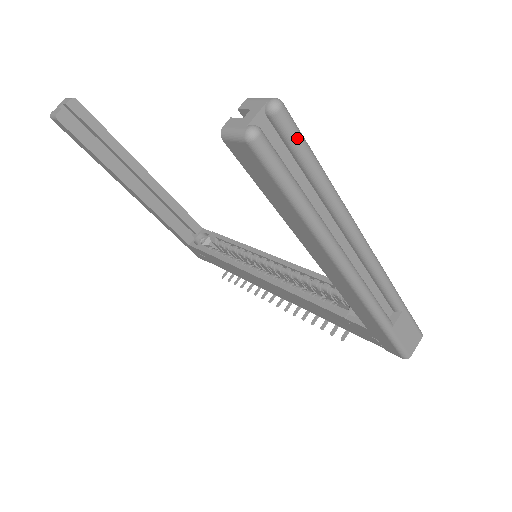
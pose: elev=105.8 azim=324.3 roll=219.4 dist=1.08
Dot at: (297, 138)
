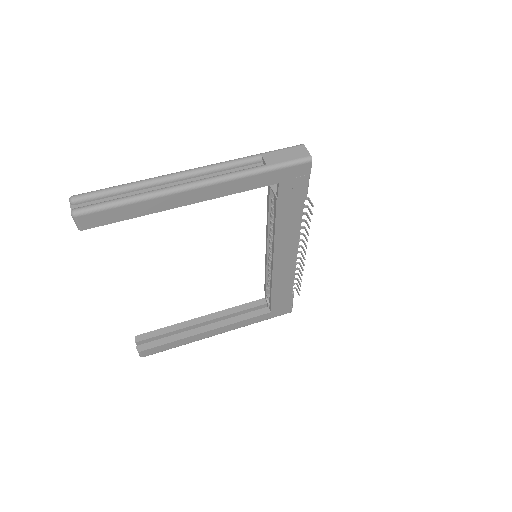
Dot at: (92, 194)
